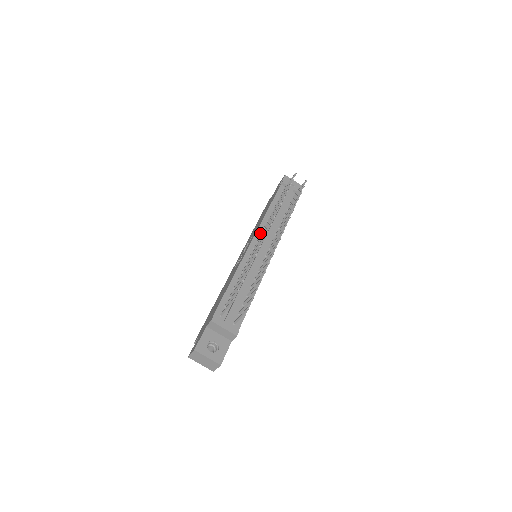
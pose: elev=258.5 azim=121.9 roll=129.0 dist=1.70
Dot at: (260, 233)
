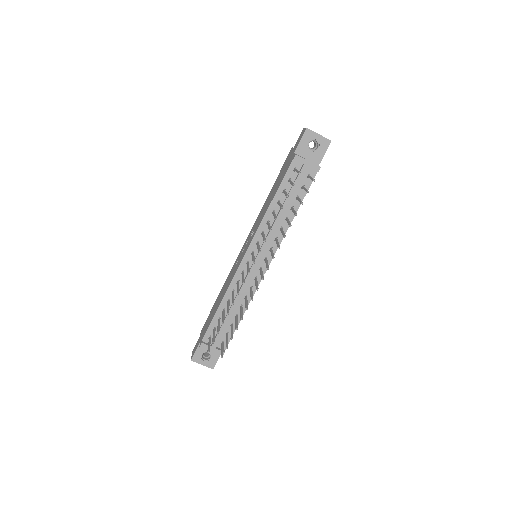
Dot at: (256, 242)
